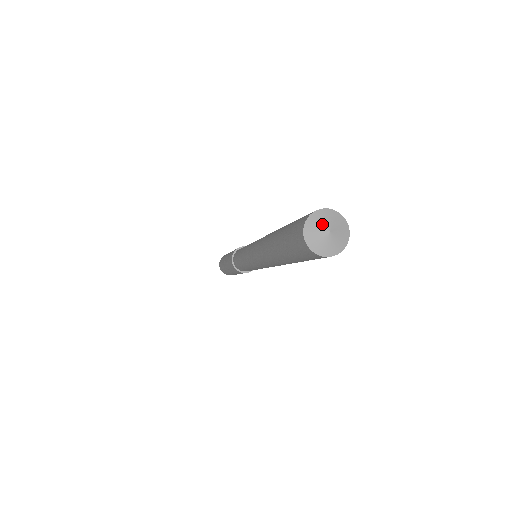
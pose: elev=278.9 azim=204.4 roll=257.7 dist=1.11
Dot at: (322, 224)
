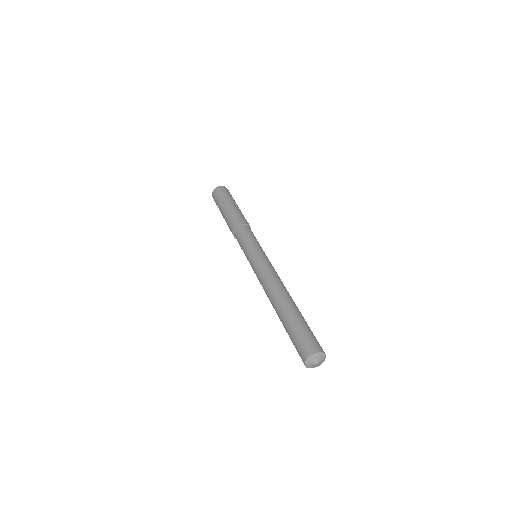
Dot at: (312, 364)
